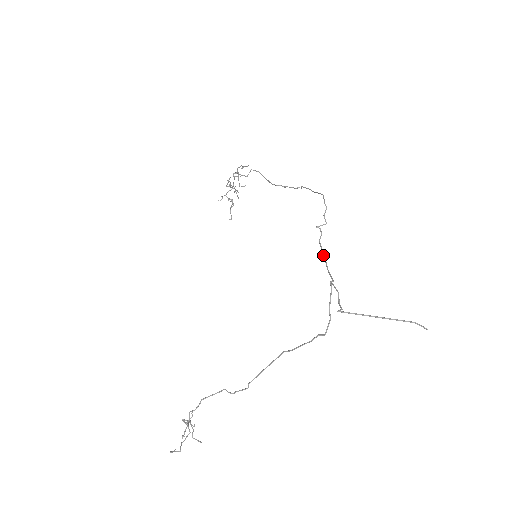
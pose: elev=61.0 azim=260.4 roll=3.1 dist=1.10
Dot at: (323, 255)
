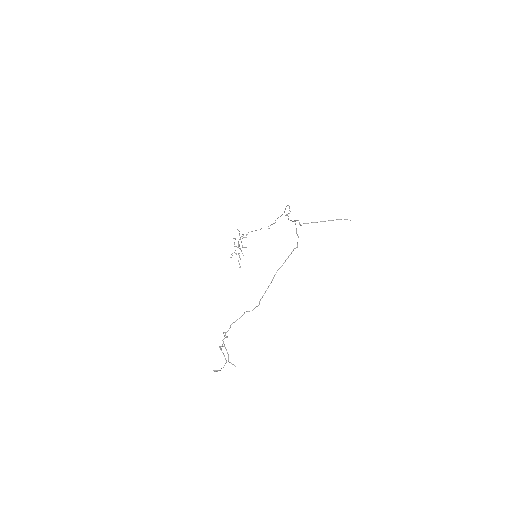
Dot at: (290, 220)
